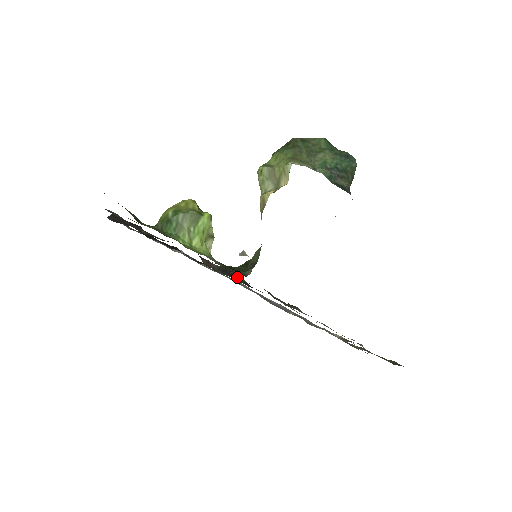
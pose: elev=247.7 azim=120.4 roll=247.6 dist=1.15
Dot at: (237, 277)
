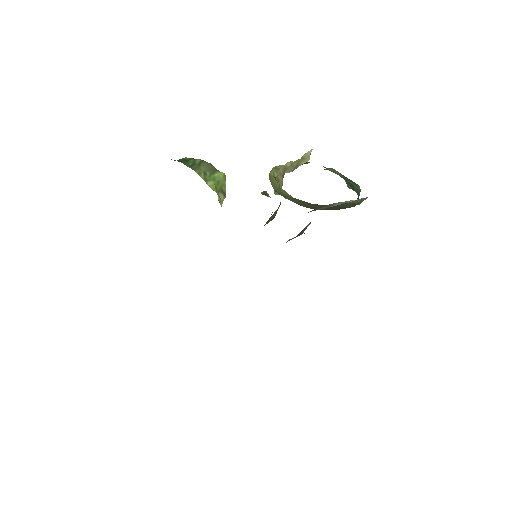
Dot at: occluded
